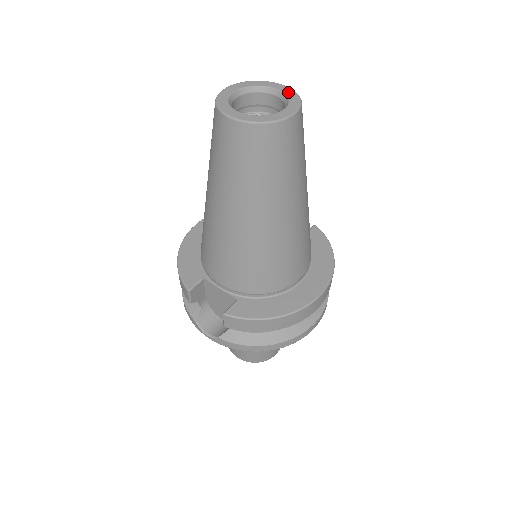
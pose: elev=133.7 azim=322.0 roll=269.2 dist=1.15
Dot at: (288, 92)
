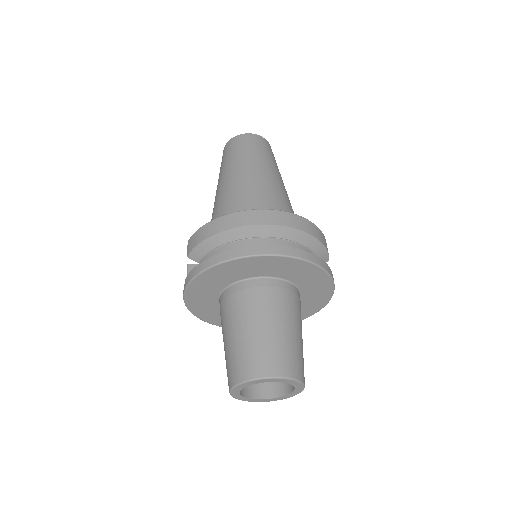
Dot at: occluded
